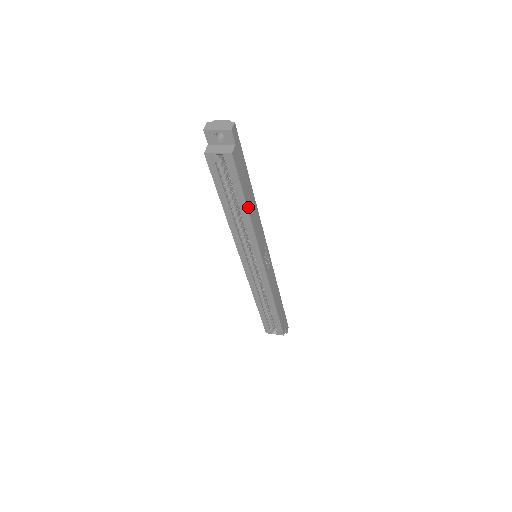
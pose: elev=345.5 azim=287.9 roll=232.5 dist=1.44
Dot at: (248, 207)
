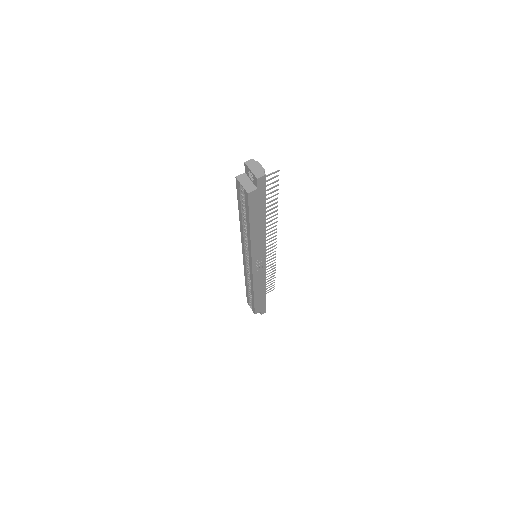
Dot at: (252, 228)
